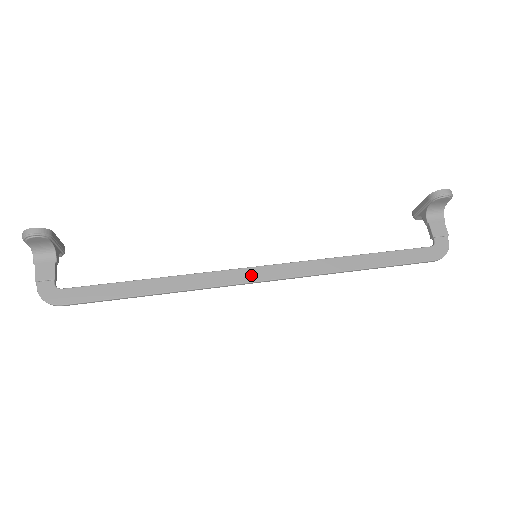
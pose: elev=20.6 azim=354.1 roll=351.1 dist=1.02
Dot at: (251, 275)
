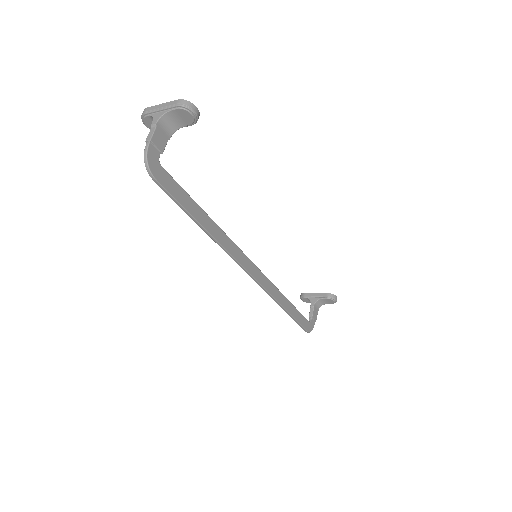
Dot at: (250, 267)
